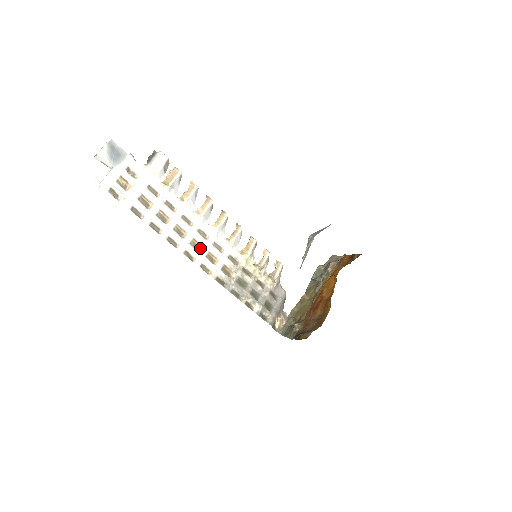
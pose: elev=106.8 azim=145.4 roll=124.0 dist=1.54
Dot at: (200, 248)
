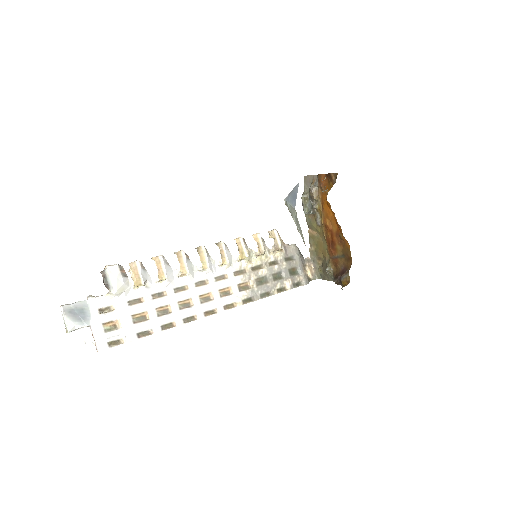
Dot at: (210, 296)
